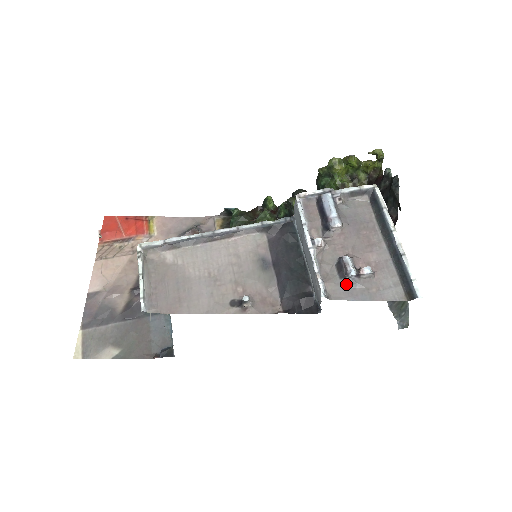
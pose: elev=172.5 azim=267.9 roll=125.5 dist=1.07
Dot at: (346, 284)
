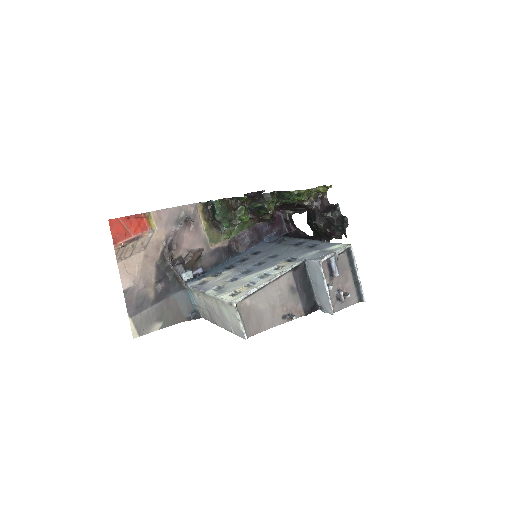
Dot at: (339, 303)
